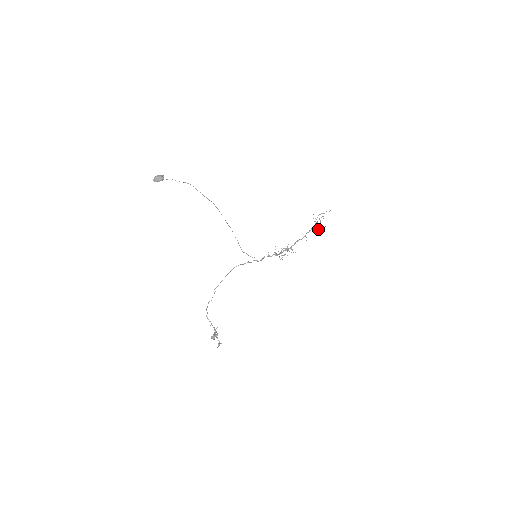
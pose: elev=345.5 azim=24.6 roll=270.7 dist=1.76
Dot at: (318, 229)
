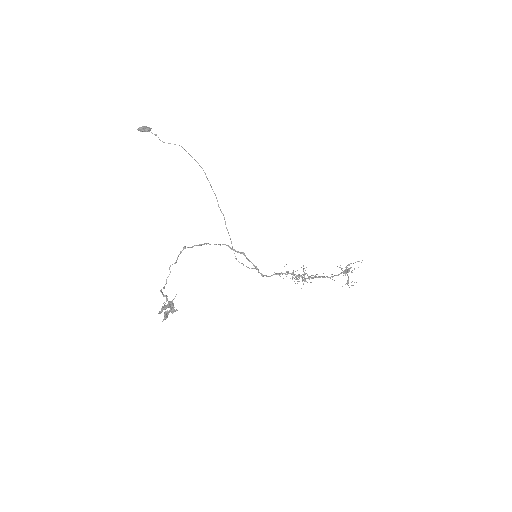
Dot at: (348, 281)
